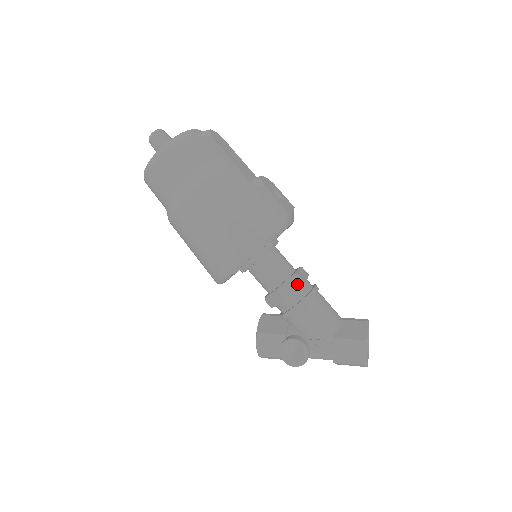
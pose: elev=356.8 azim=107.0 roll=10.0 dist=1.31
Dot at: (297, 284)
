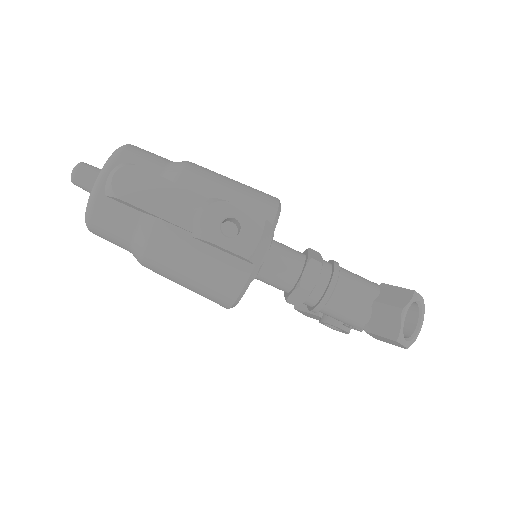
Dot at: (304, 295)
